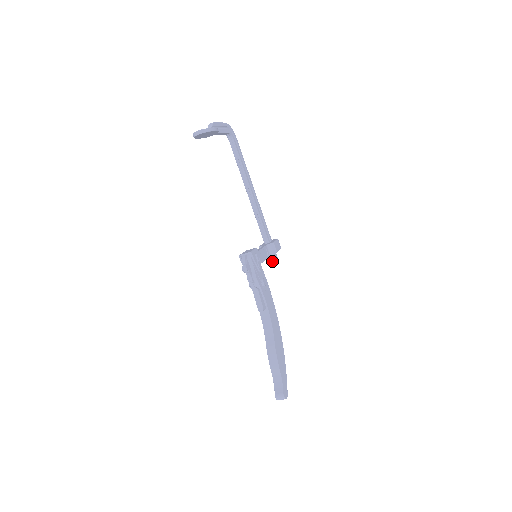
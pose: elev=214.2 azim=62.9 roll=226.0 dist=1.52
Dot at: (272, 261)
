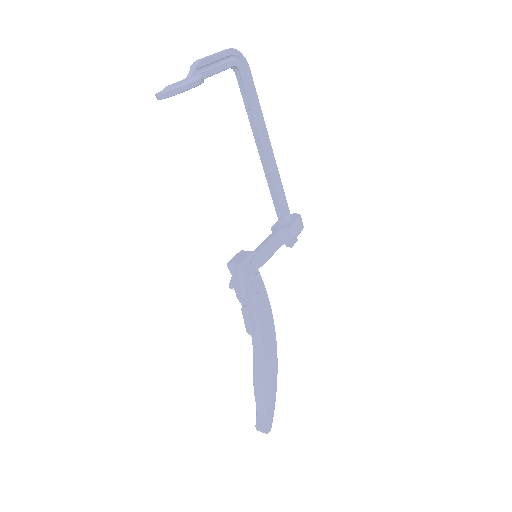
Dot at: occluded
